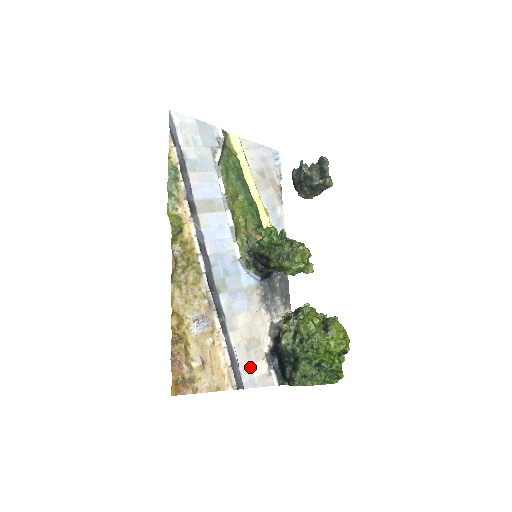
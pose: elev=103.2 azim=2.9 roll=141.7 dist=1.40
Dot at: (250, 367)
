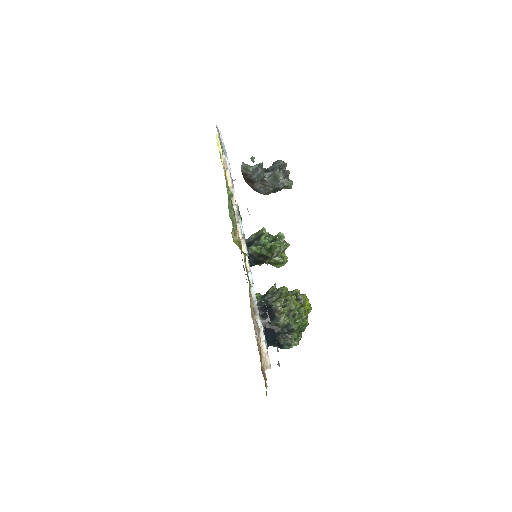
Dot at: occluded
